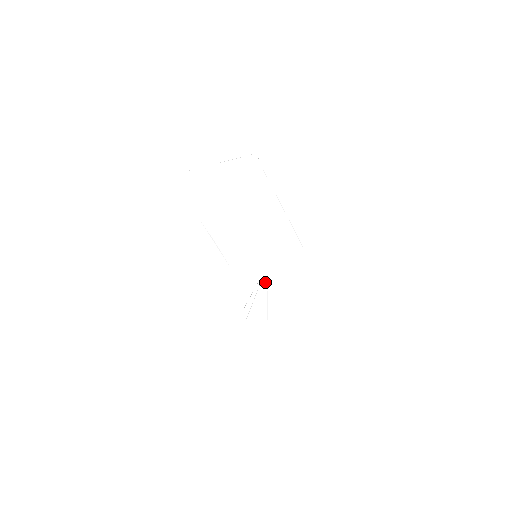
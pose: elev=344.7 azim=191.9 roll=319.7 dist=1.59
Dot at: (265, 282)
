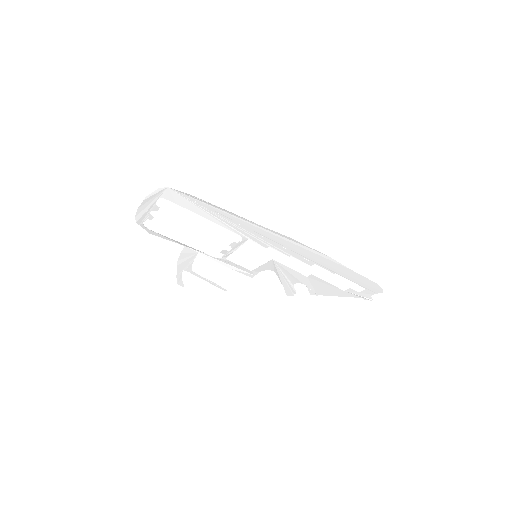
Dot at: (283, 269)
